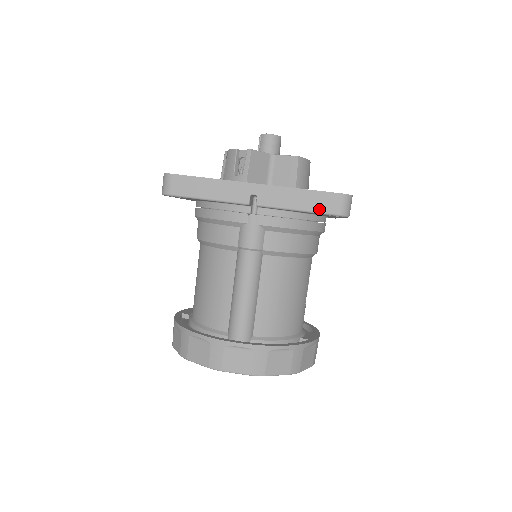
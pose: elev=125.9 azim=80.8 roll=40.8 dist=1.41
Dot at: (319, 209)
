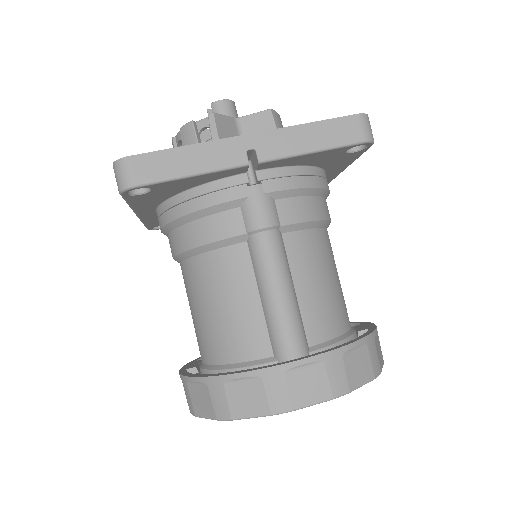
Dot at: (339, 141)
